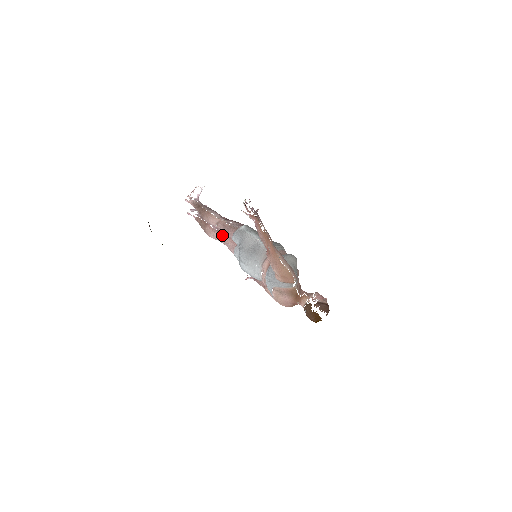
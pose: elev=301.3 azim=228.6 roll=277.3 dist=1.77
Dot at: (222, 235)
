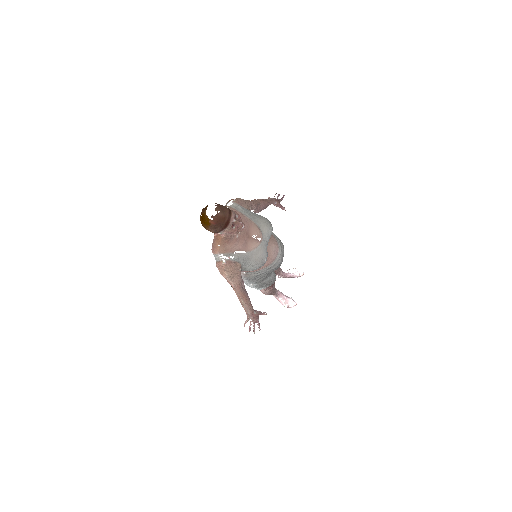
Dot at: occluded
